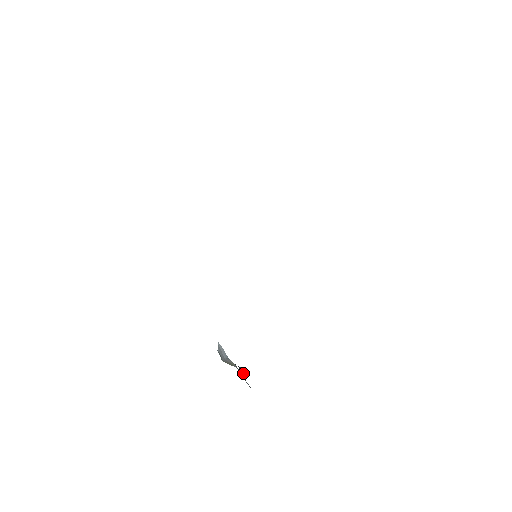
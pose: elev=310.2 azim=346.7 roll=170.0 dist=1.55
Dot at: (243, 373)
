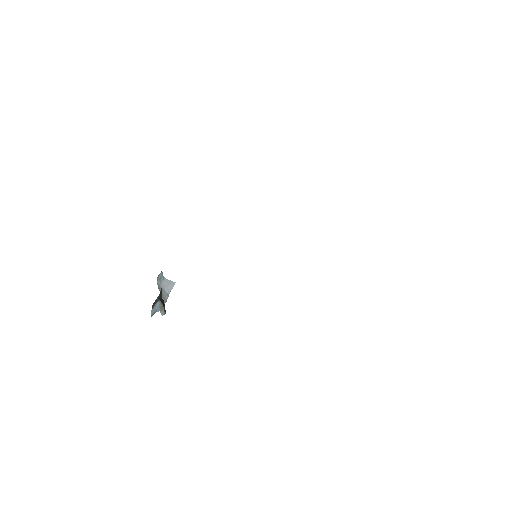
Dot at: (160, 305)
